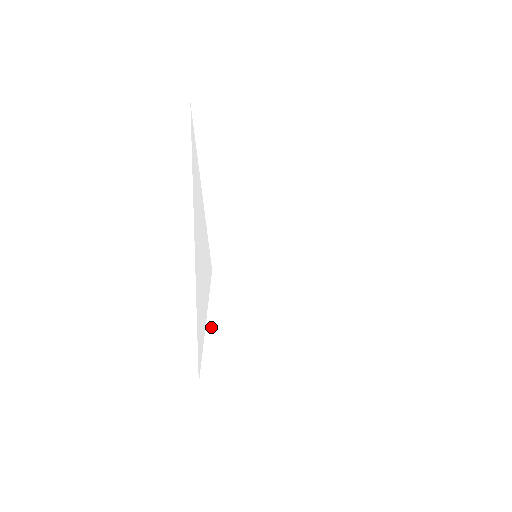
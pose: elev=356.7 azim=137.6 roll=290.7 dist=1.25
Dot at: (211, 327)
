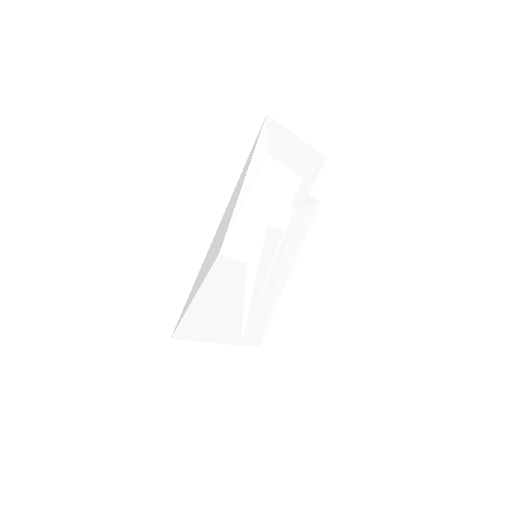
Dot at: (198, 298)
